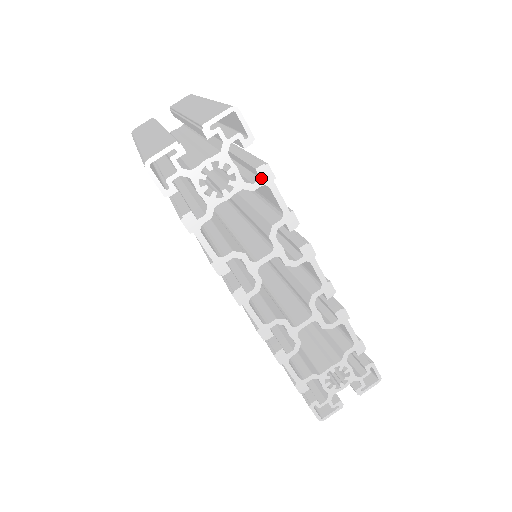
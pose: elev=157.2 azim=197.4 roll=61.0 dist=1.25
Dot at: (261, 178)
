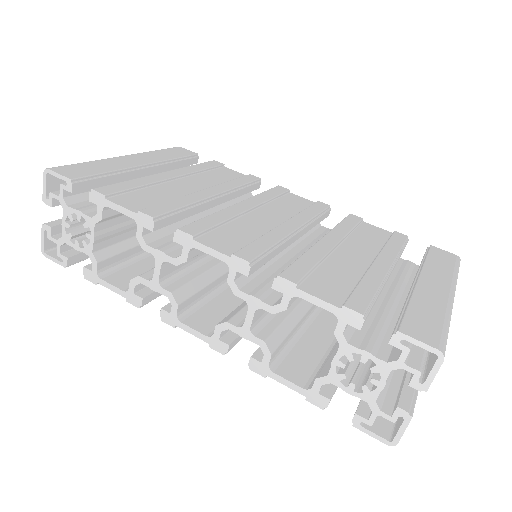
Dot at: (97, 205)
